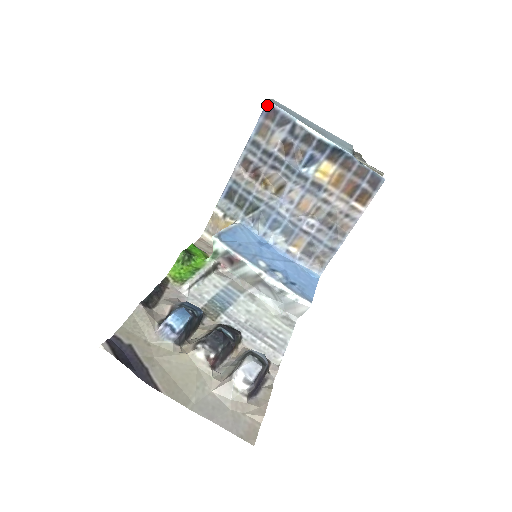
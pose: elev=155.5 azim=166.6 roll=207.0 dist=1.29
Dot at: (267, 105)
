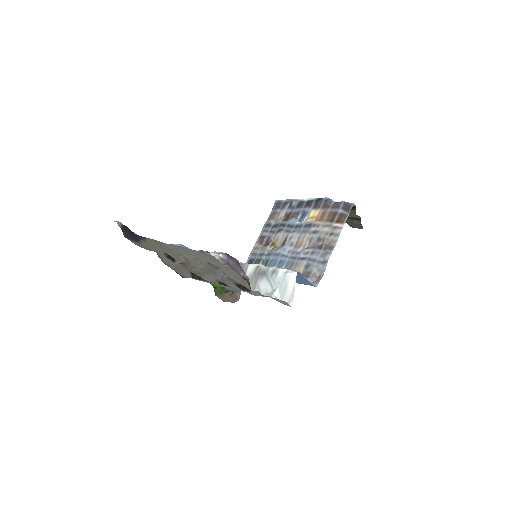
Dot at: (275, 202)
